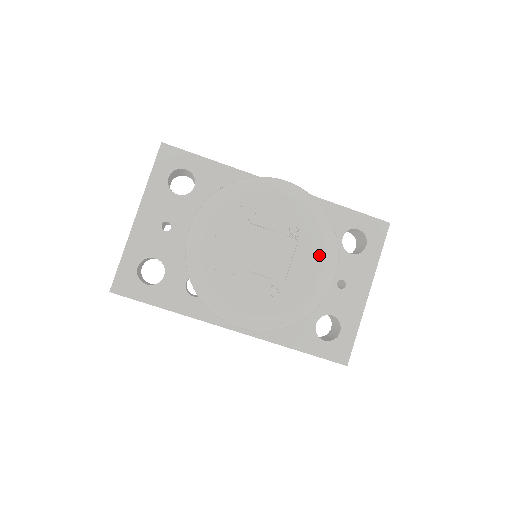
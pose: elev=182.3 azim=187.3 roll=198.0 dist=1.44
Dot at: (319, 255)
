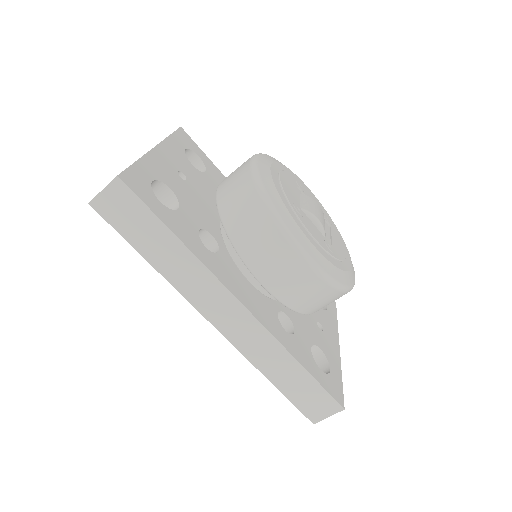
Dot at: (345, 248)
